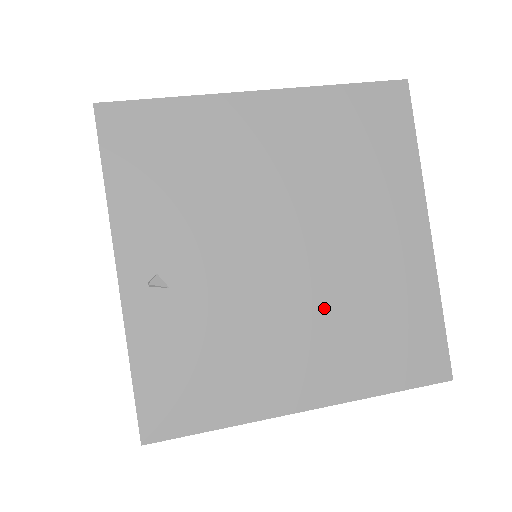
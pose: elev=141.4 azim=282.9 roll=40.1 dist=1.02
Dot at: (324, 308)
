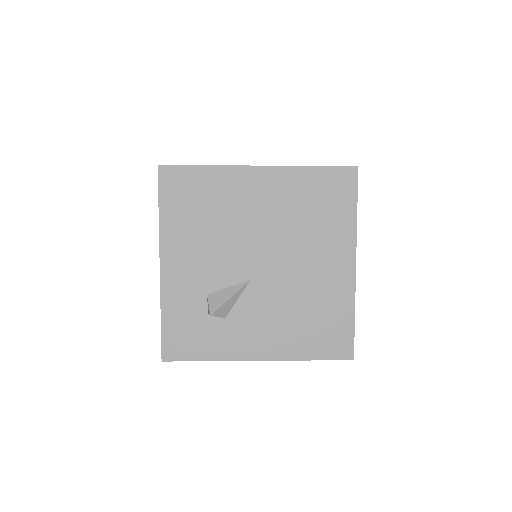
Dot at: occluded
